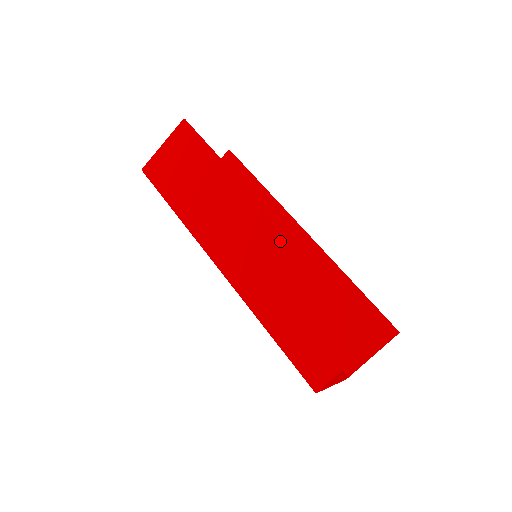
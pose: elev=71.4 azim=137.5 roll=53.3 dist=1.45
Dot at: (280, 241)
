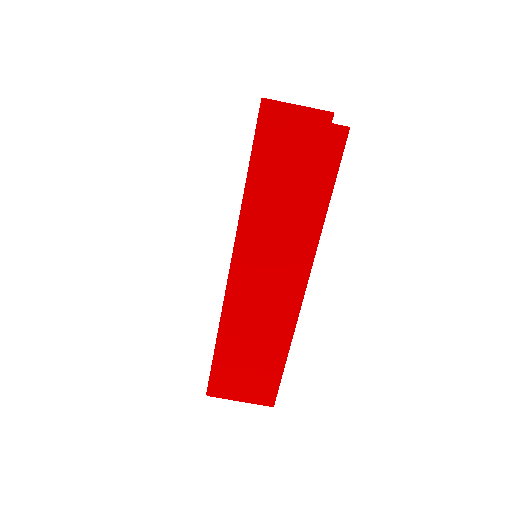
Dot at: (289, 313)
